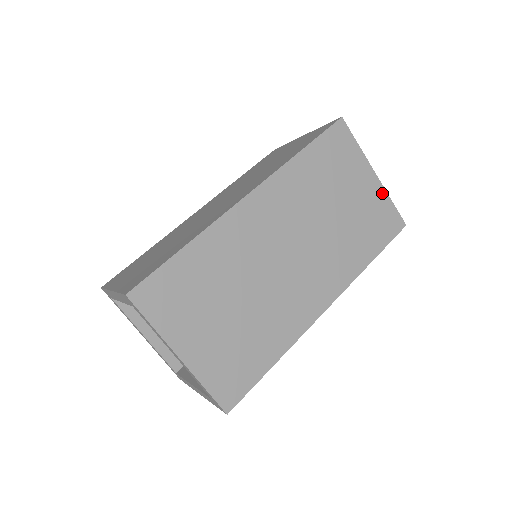
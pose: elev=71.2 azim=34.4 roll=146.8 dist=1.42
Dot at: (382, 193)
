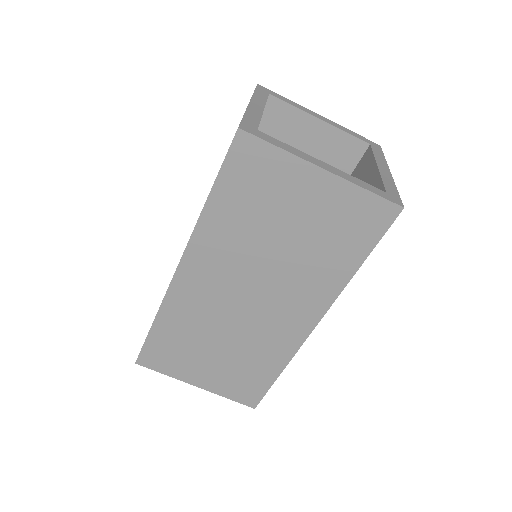
Dot at: (345, 188)
